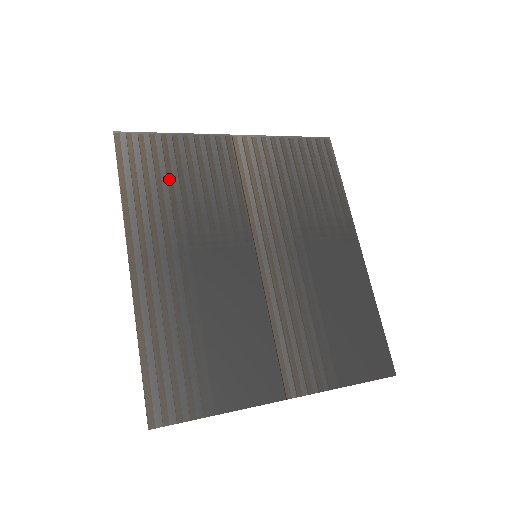
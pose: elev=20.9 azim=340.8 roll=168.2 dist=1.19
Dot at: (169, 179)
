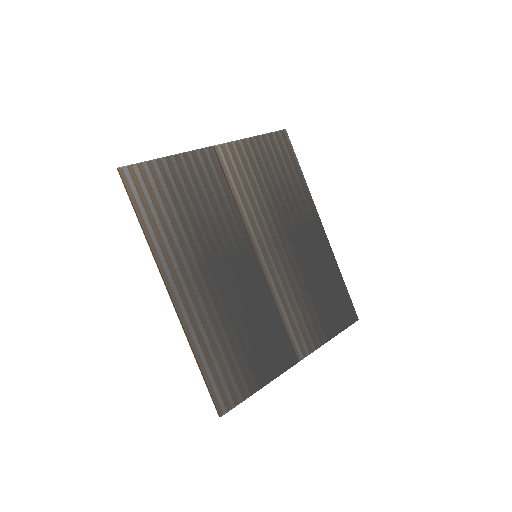
Dot at: (177, 205)
